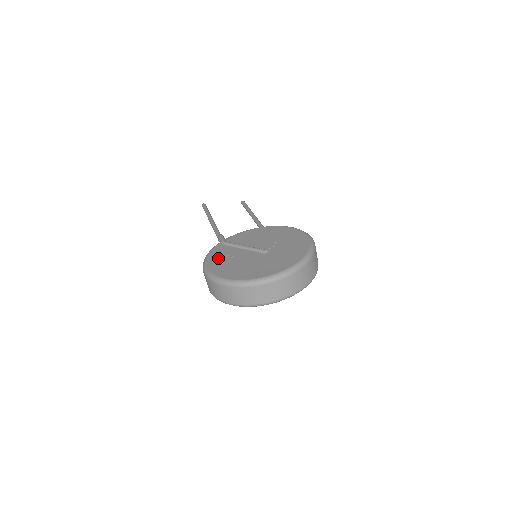
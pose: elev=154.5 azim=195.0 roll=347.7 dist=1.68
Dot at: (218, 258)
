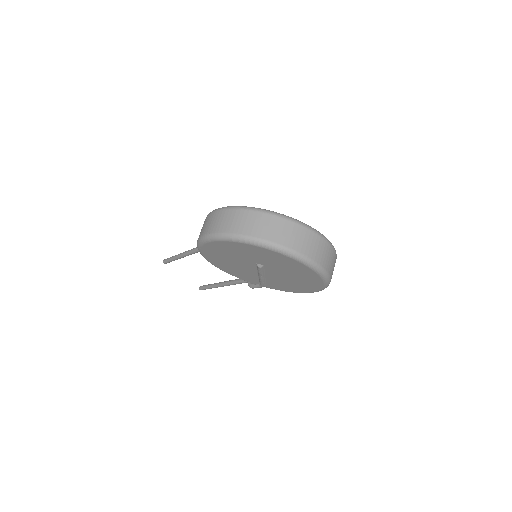
Dot at: occluded
